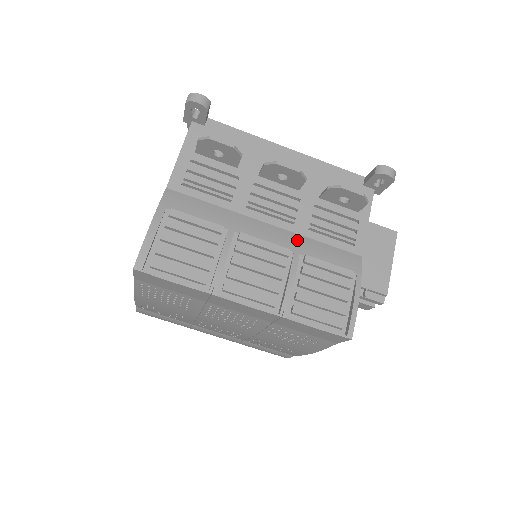
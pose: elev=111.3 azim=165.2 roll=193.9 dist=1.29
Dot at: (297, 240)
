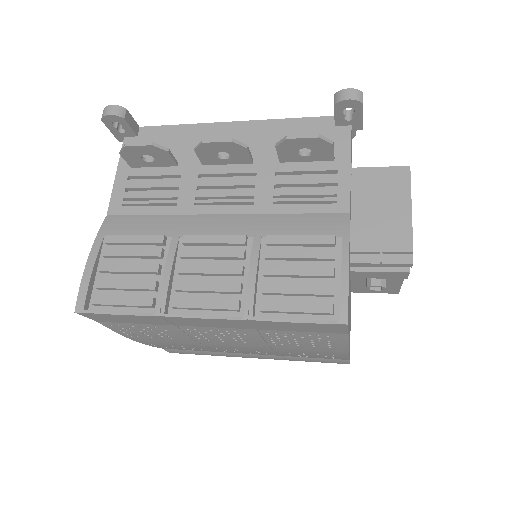
Dot at: (258, 221)
